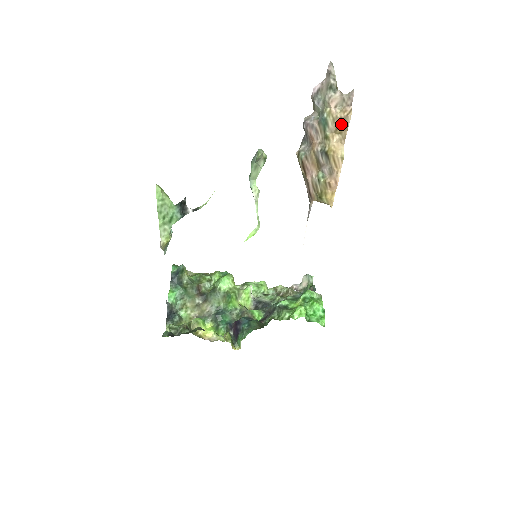
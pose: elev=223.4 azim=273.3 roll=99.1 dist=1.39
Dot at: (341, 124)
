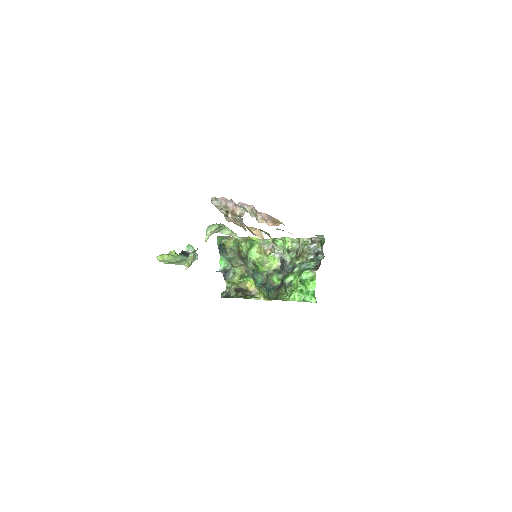
Dot at: occluded
